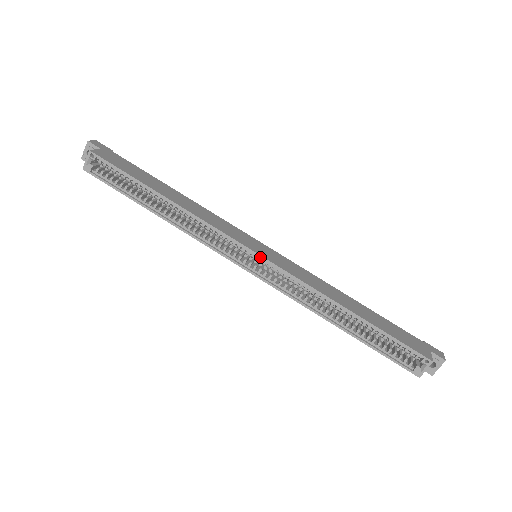
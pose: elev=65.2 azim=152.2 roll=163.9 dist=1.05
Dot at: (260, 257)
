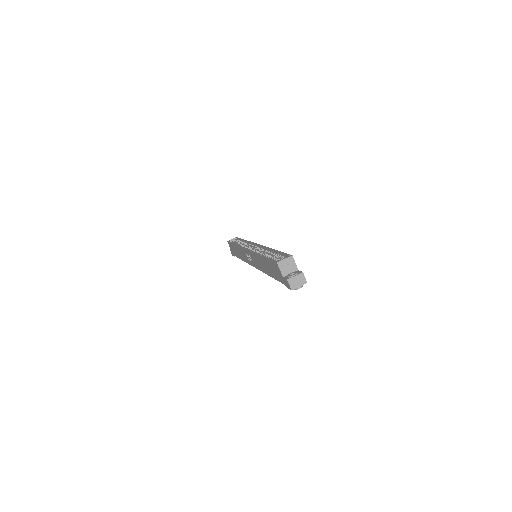
Dot at: (257, 244)
